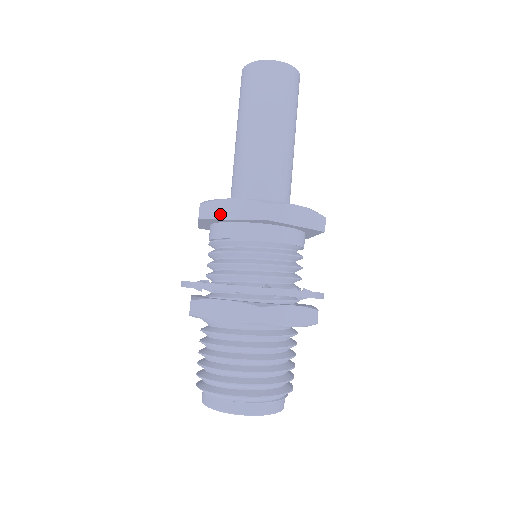
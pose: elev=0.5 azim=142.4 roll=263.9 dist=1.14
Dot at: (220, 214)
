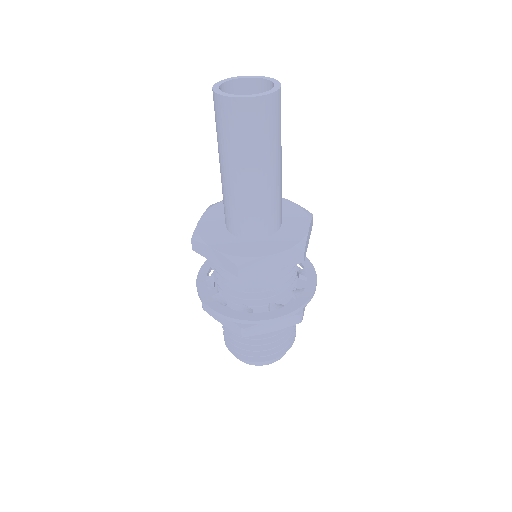
Dot at: (259, 269)
